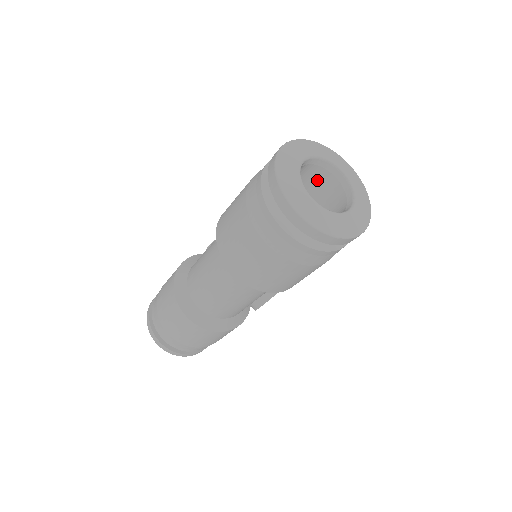
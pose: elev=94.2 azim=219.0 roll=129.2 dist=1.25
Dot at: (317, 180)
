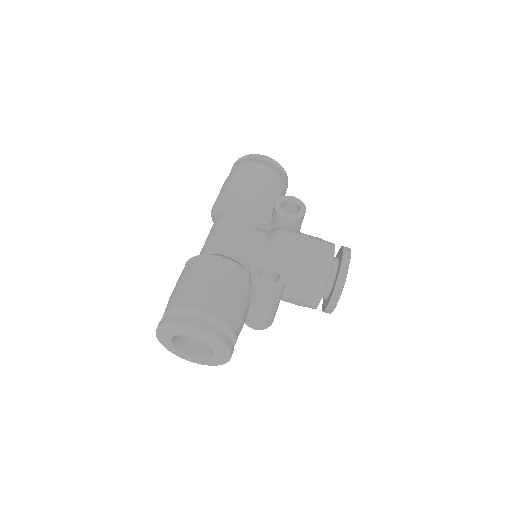
Dot at: occluded
